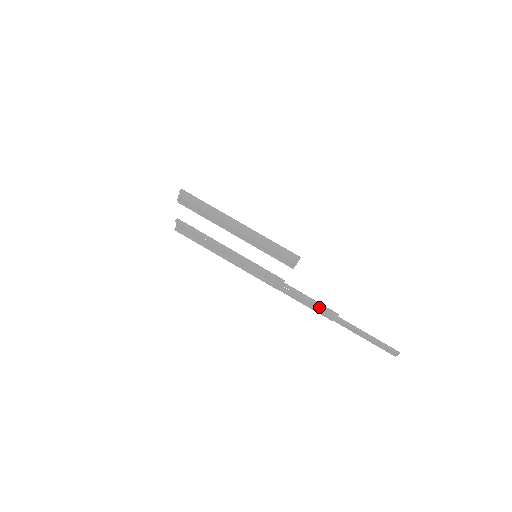
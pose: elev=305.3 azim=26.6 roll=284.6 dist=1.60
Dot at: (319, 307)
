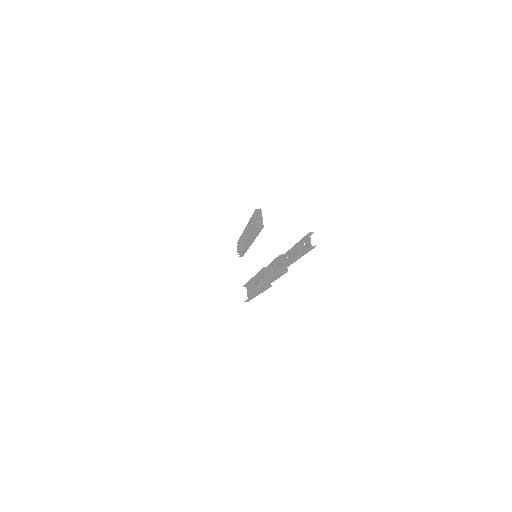
Dot at: occluded
